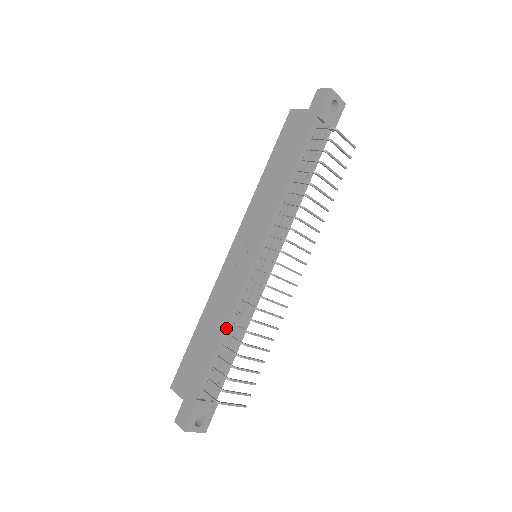
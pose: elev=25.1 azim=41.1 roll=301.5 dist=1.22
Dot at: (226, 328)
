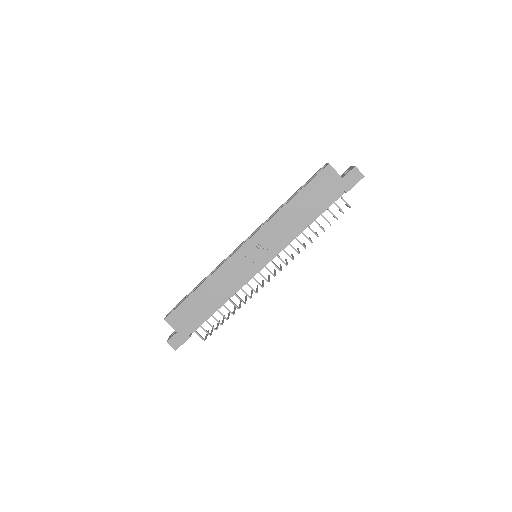
Dot at: occluded
